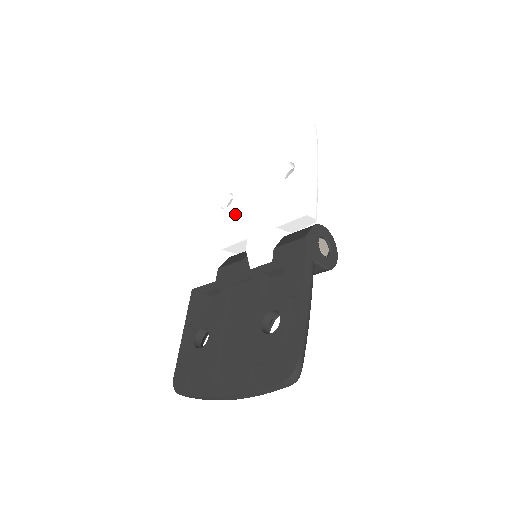
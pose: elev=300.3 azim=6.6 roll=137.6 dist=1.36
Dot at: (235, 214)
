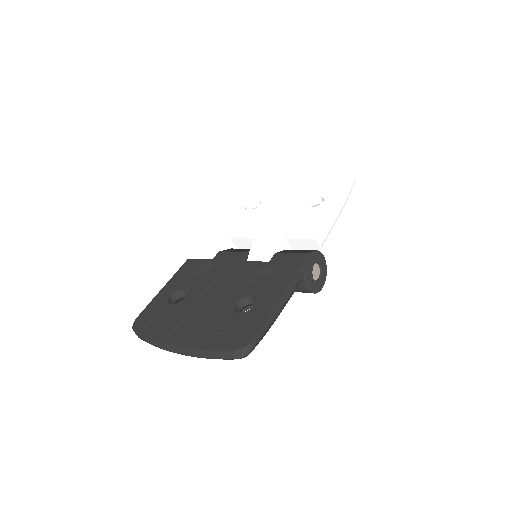
Dot at: (255, 217)
